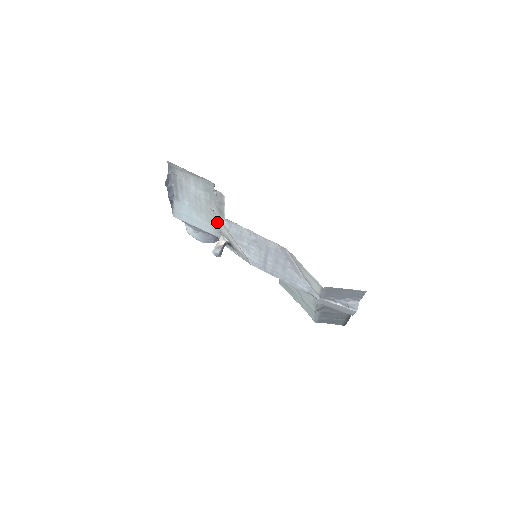
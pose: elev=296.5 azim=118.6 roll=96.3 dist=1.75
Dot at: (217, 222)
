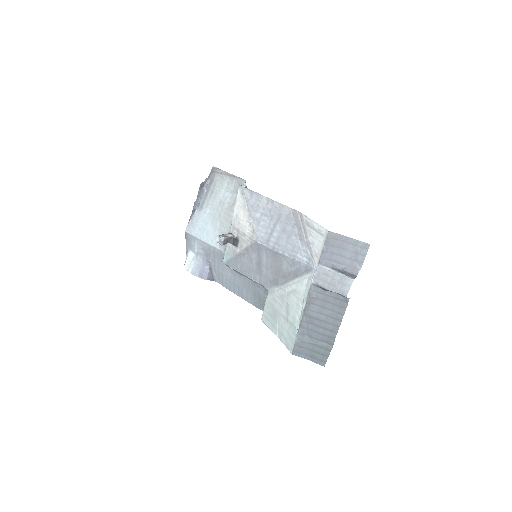
Dot at: (236, 208)
